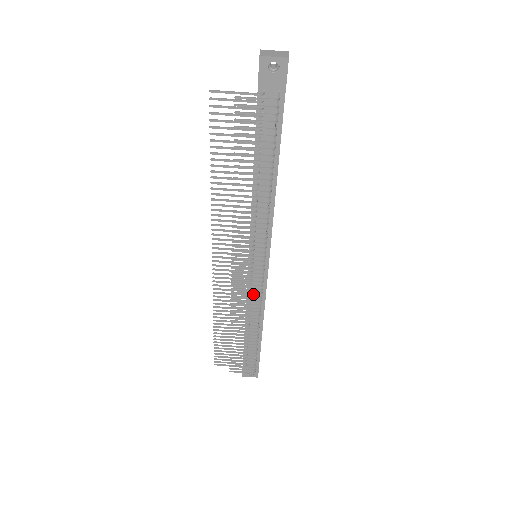
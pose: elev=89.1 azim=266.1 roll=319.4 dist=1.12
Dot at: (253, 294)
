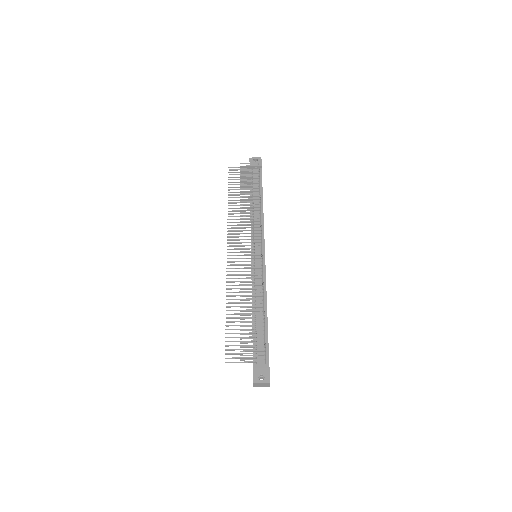
Dot at: occluded
